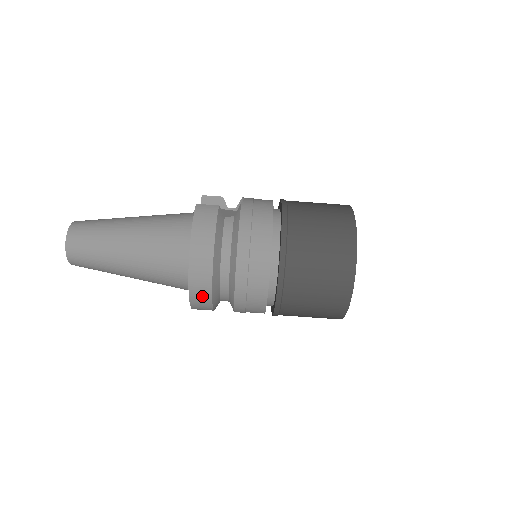
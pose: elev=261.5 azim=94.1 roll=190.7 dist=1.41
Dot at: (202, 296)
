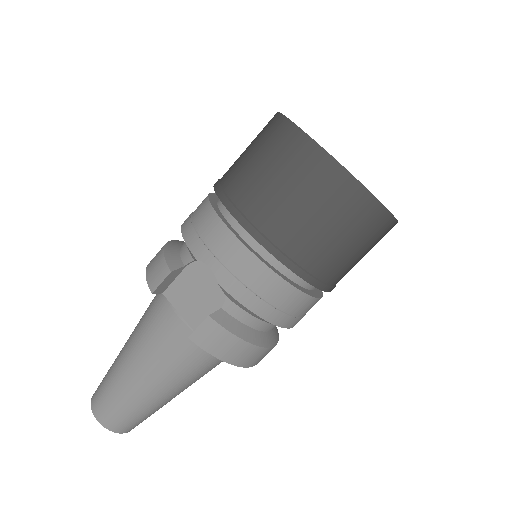
Dot at: occluded
